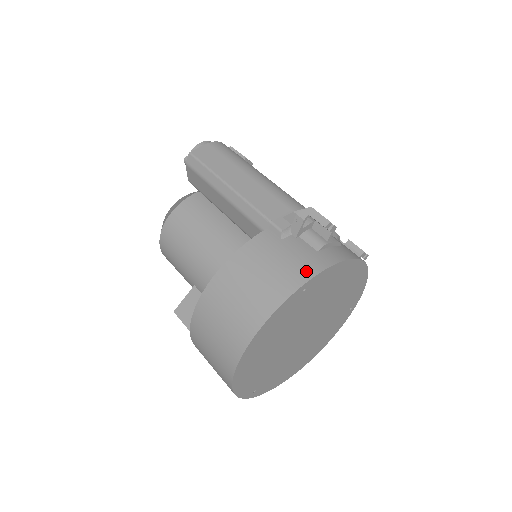
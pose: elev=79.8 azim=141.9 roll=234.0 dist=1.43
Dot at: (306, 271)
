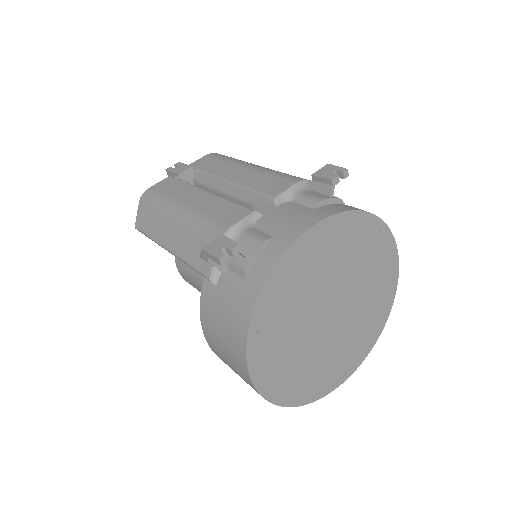
Dot at: (243, 316)
